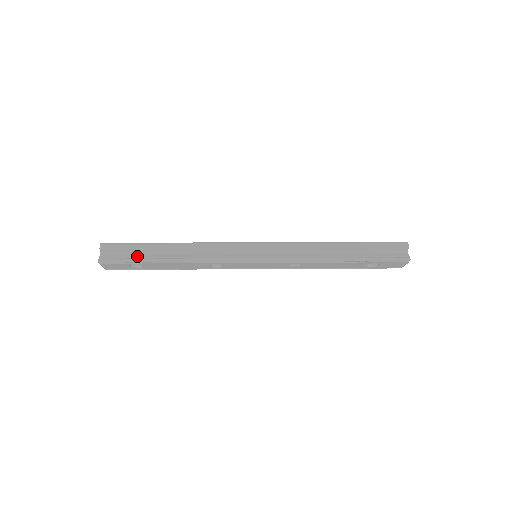
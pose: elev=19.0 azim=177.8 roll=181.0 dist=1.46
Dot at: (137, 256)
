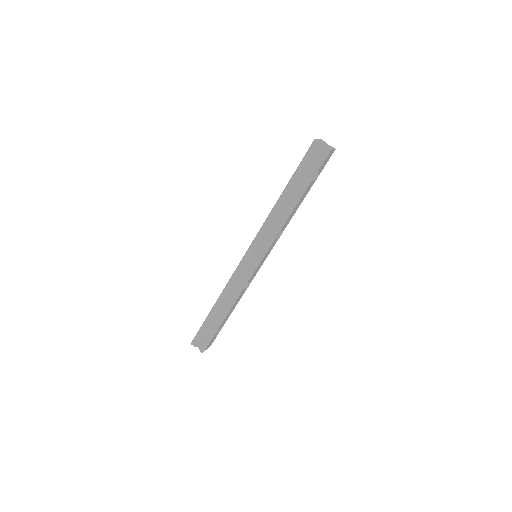
Dot at: (211, 330)
